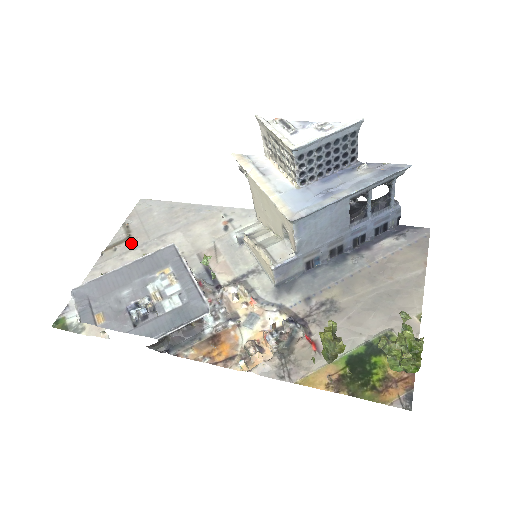
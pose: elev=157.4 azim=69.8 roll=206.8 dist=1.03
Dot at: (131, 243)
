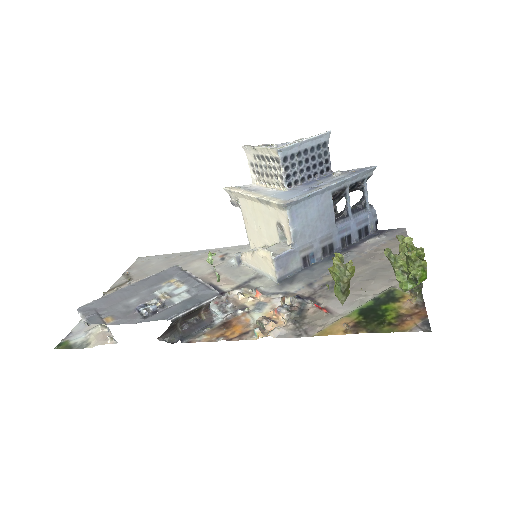
Dot at: occluded
